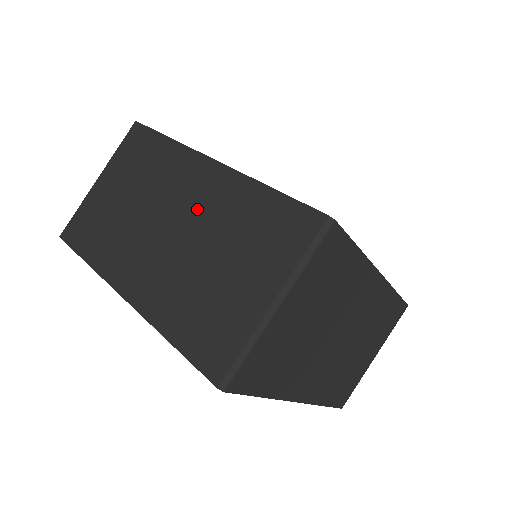
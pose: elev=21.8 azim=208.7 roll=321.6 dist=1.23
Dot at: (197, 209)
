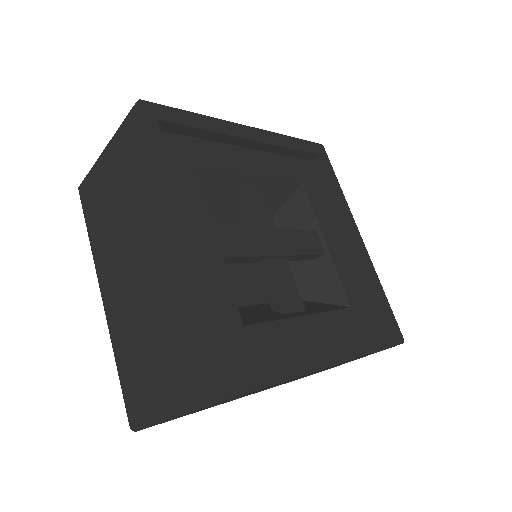
Dot at: (151, 275)
